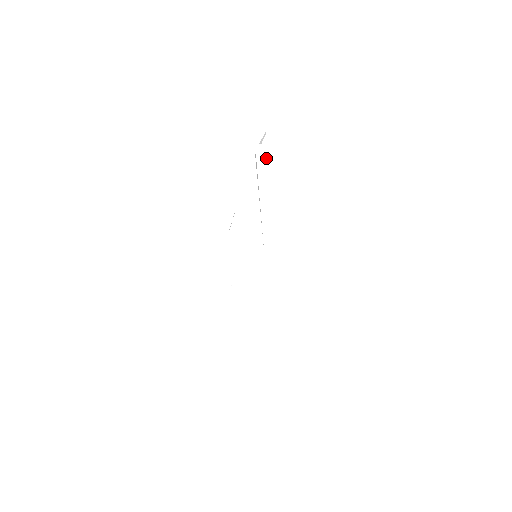
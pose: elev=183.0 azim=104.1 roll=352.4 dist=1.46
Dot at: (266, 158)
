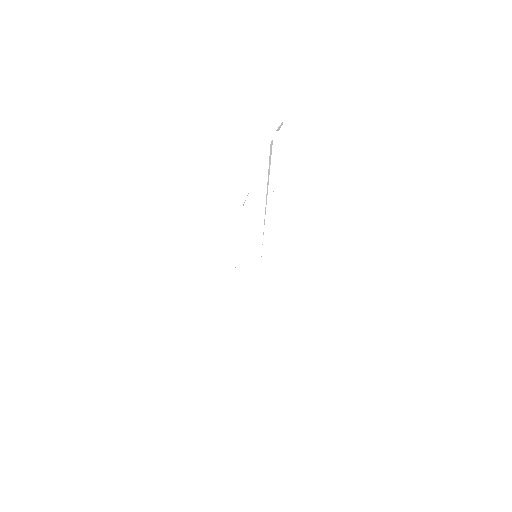
Dot at: (278, 154)
